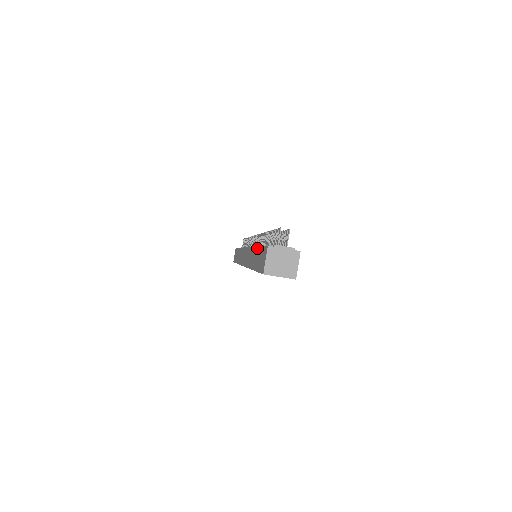
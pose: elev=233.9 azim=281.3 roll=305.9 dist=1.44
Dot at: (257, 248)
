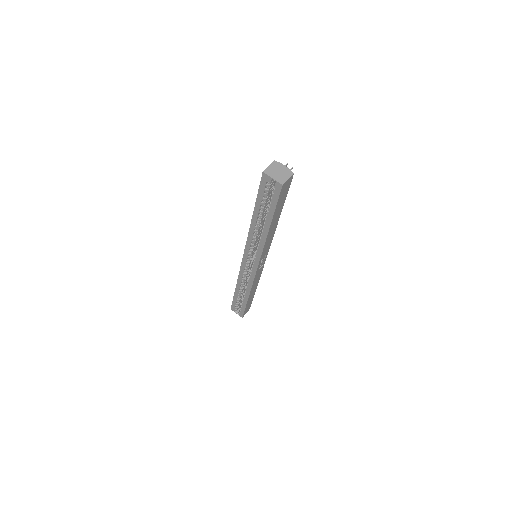
Dot at: occluded
